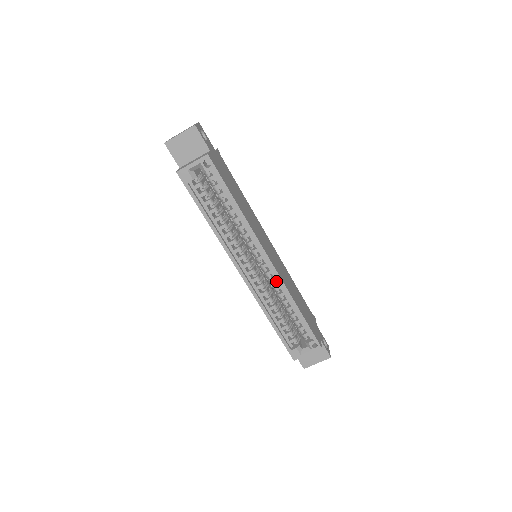
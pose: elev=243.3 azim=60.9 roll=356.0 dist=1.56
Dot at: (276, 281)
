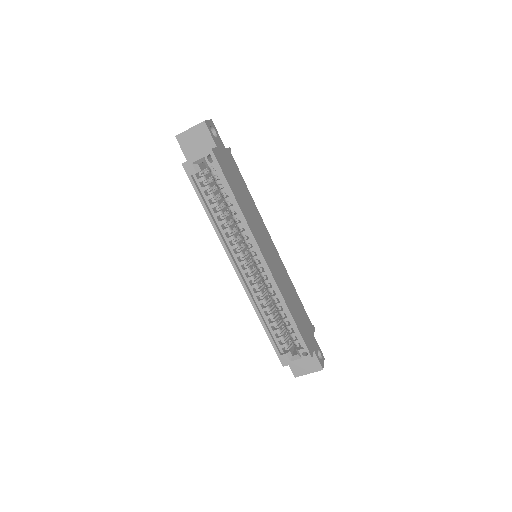
Dot at: (270, 282)
